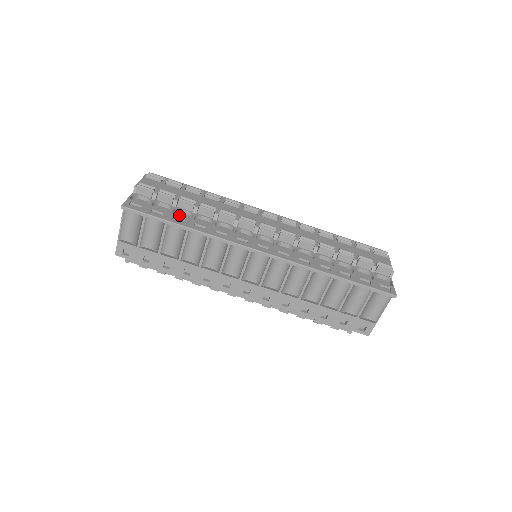
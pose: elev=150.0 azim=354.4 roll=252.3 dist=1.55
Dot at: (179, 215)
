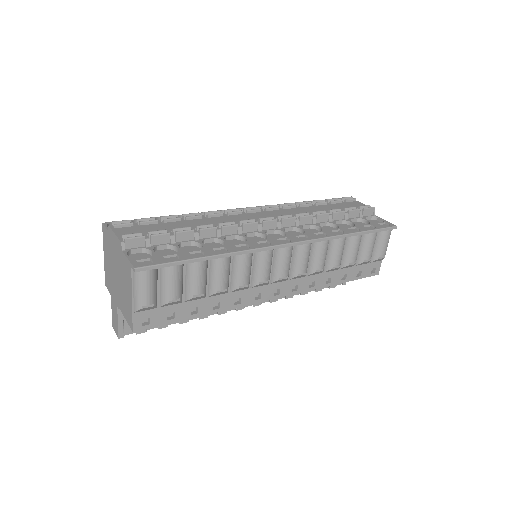
Dot at: occluded
